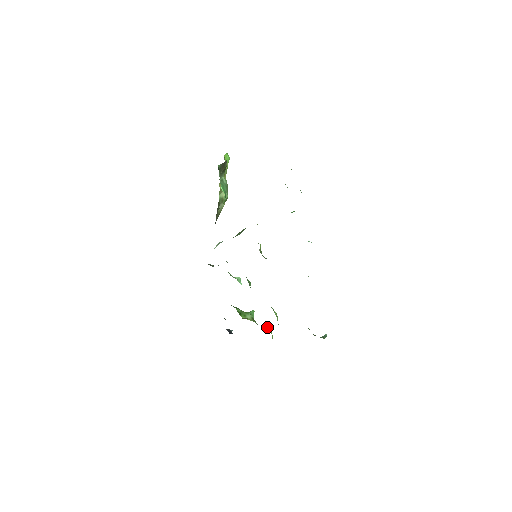
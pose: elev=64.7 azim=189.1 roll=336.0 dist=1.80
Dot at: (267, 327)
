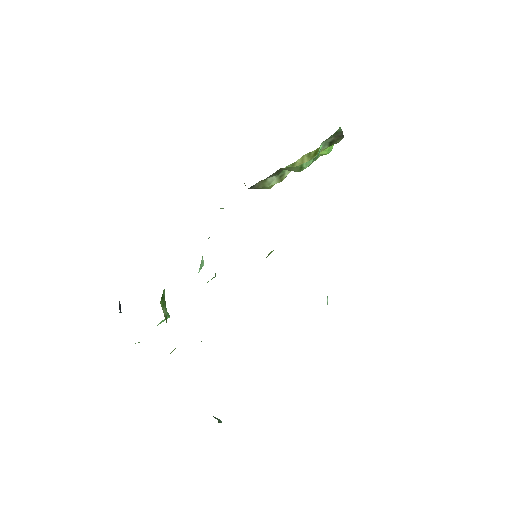
Dot at: occluded
